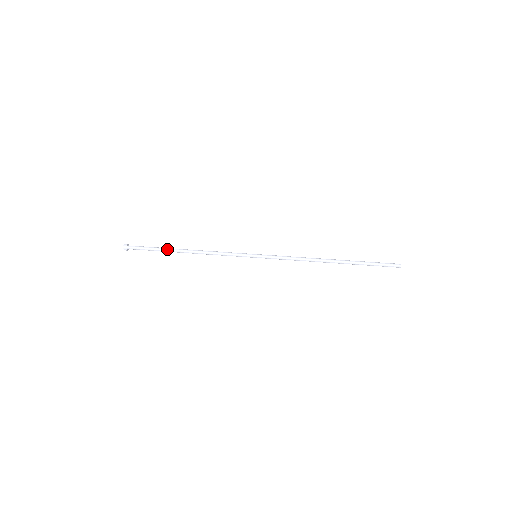
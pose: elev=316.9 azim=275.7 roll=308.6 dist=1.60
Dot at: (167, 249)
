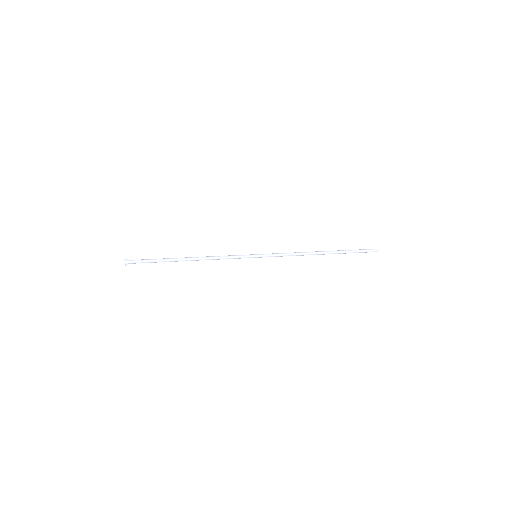
Dot at: (170, 259)
